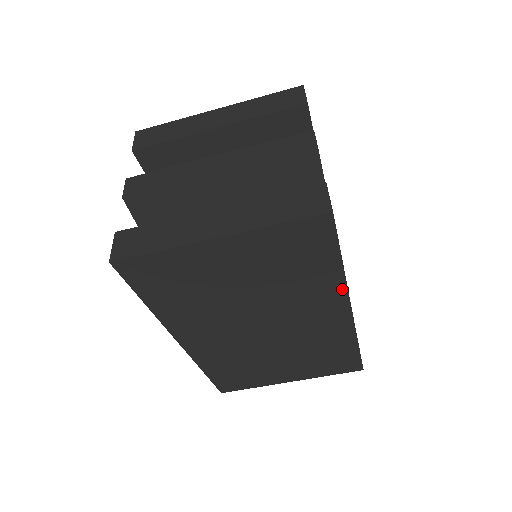
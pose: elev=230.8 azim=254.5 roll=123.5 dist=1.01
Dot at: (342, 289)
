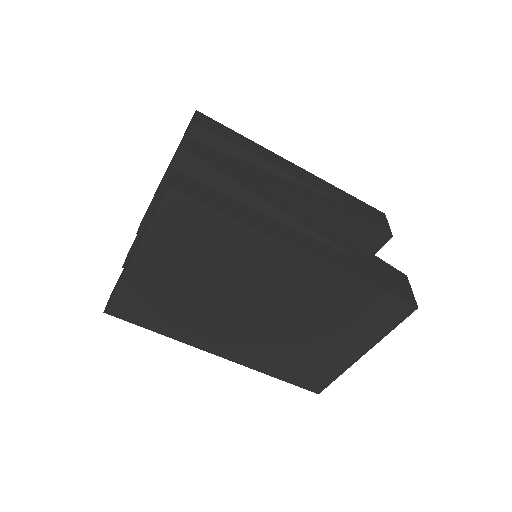
Dot at: (267, 239)
